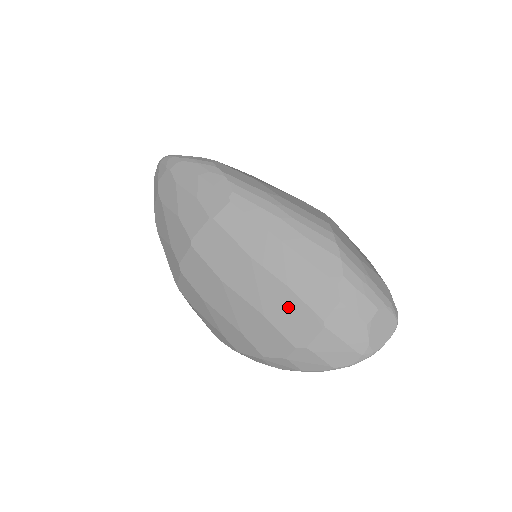
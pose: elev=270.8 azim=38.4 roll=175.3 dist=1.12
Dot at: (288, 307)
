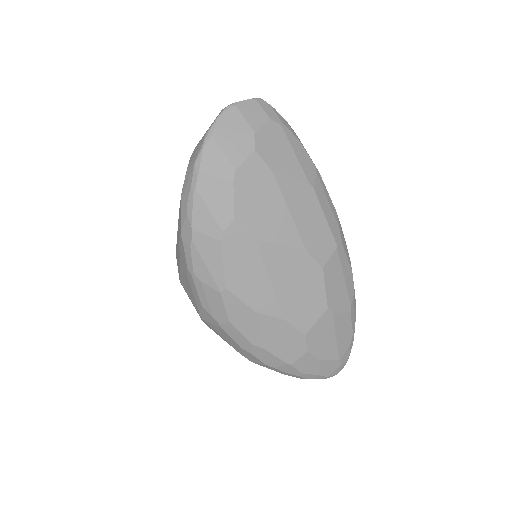
Dot at: occluded
